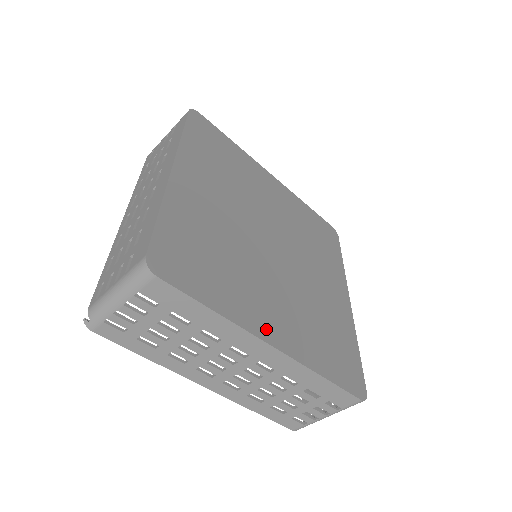
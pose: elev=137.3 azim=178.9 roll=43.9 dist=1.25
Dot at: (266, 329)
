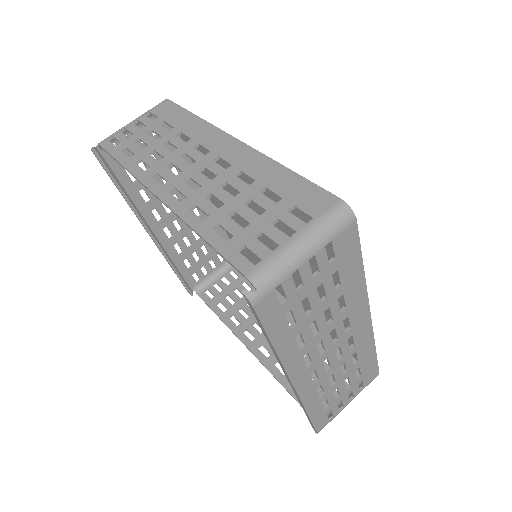
Dot at: occluded
